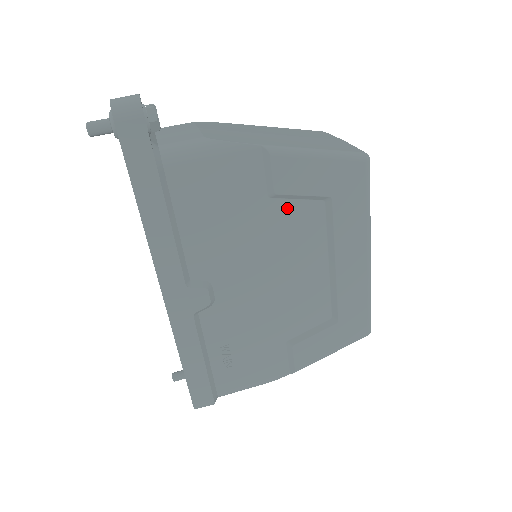
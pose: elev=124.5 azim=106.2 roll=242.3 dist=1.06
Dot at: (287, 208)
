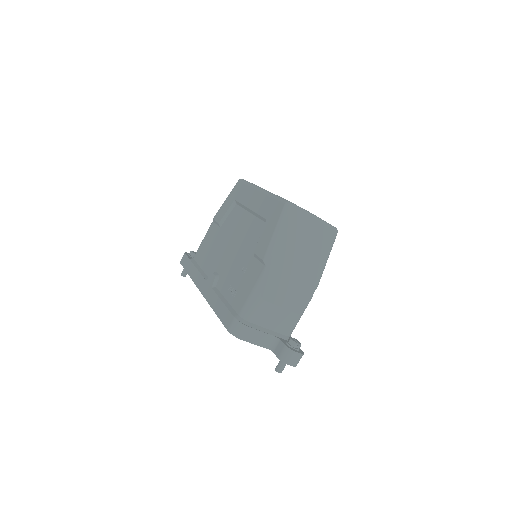
Dot at: occluded
